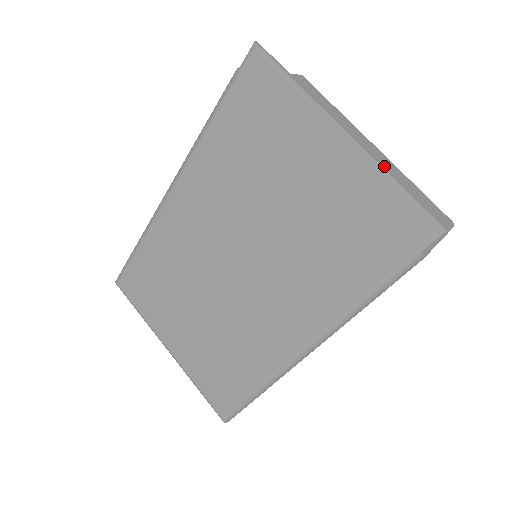
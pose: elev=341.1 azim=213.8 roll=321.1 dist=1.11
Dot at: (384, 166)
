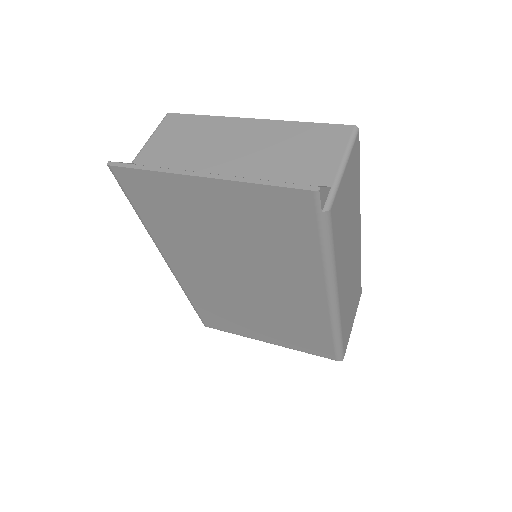
Dot at: (246, 178)
